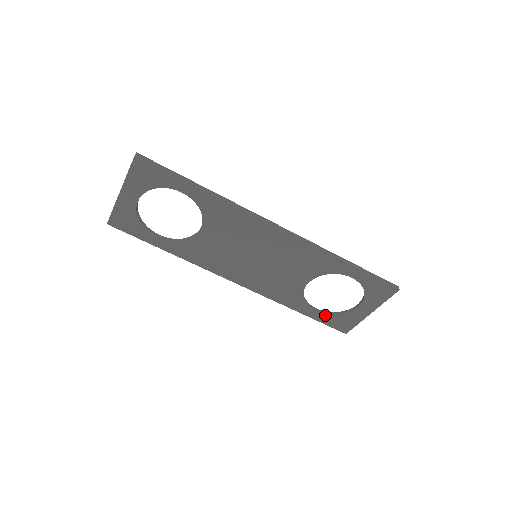
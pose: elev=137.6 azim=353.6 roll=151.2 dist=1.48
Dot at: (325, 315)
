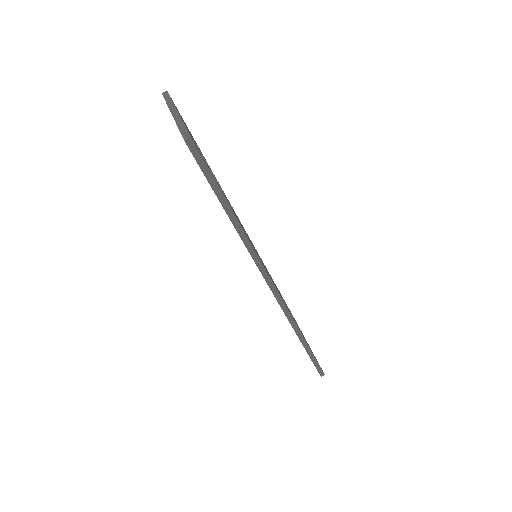
Dot at: occluded
